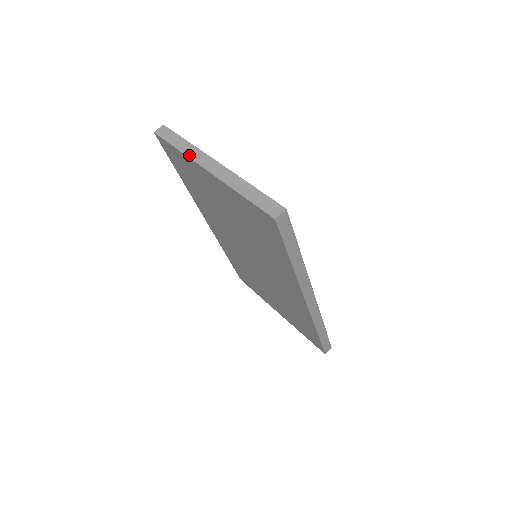
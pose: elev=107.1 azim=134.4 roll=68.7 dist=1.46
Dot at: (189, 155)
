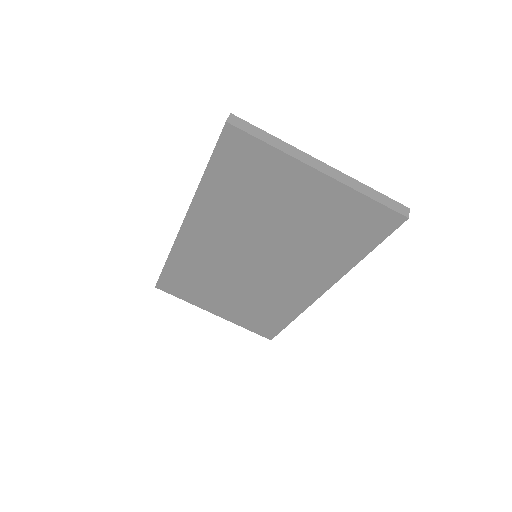
Dot at: (290, 153)
